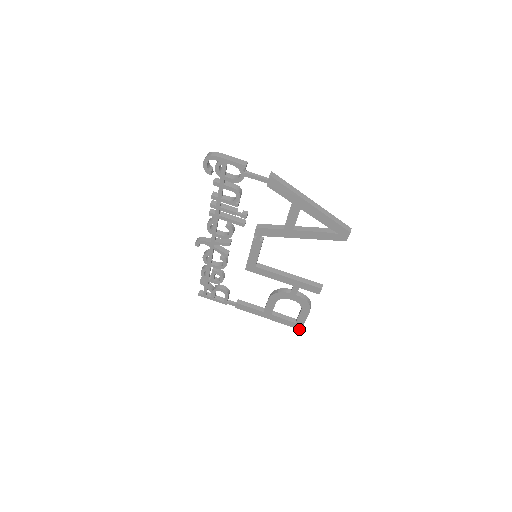
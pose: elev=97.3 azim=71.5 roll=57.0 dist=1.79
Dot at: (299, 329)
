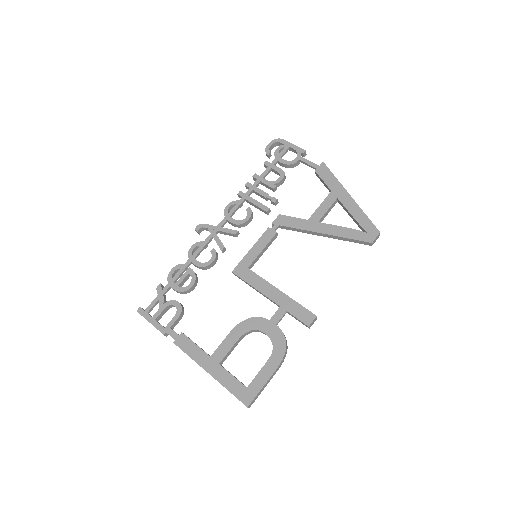
Dot at: (245, 405)
